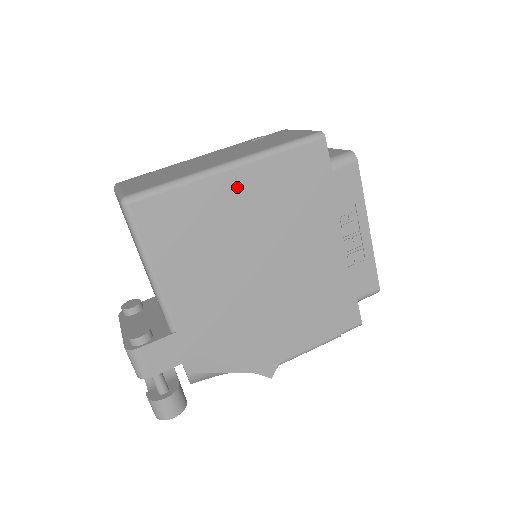
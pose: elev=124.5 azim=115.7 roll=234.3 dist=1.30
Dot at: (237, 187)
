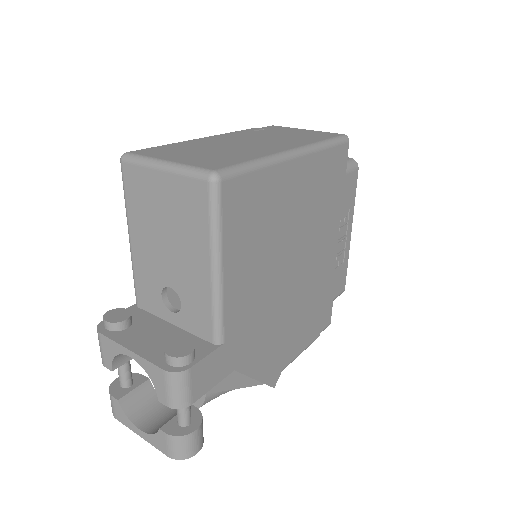
Dot at: (297, 178)
